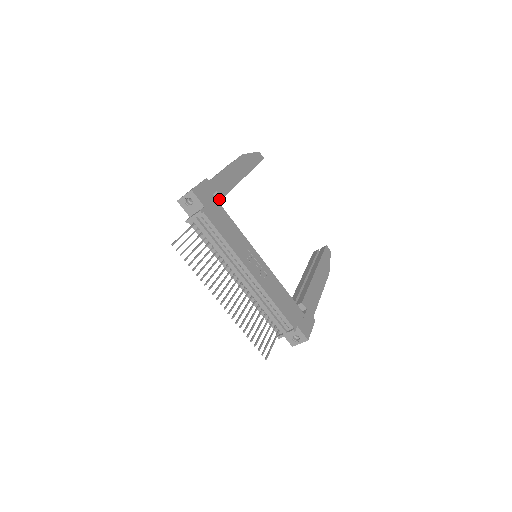
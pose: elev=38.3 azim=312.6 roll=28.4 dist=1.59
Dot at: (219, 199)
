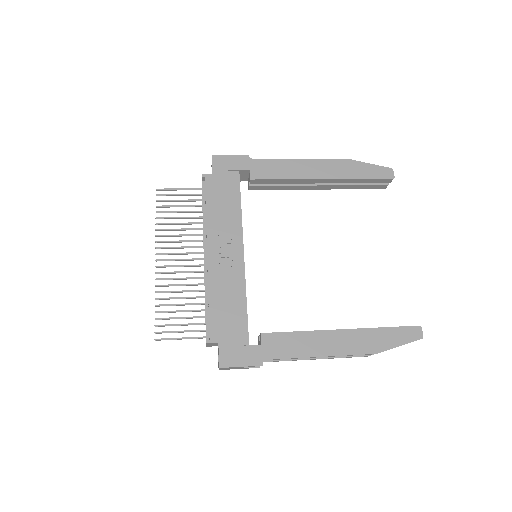
Dot at: (250, 180)
